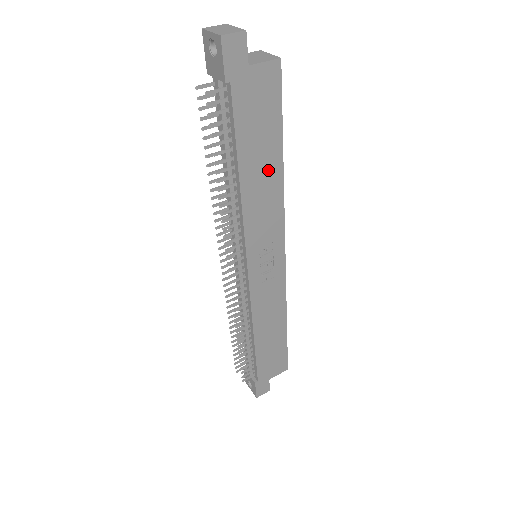
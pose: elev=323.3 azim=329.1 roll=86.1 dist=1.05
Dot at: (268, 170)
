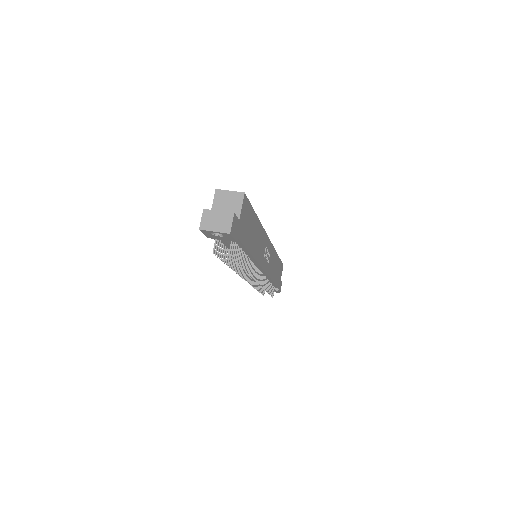
Dot at: (256, 232)
